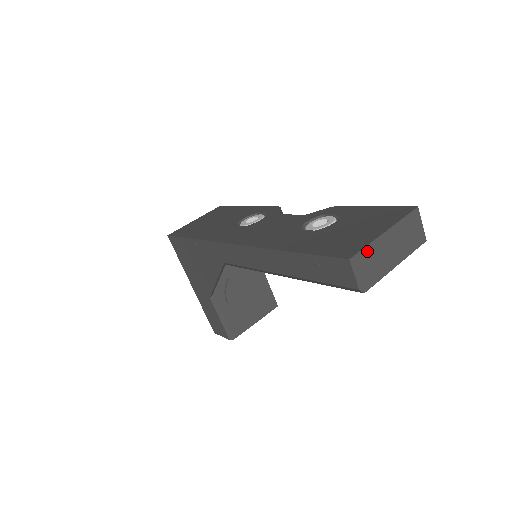
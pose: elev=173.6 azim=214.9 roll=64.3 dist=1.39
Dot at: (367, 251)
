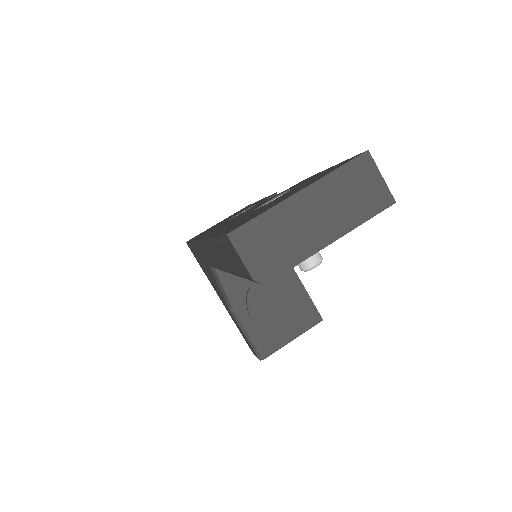
Dot at: (263, 221)
